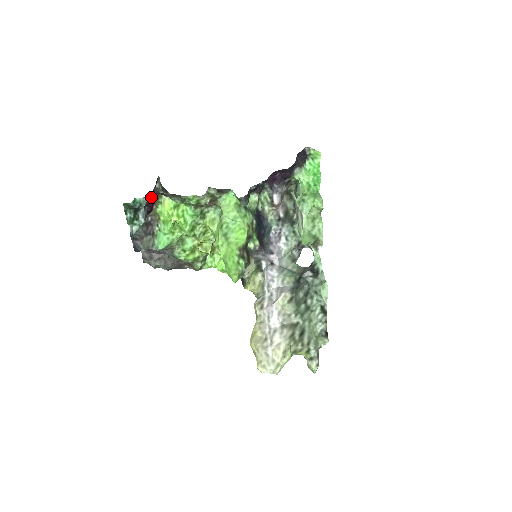
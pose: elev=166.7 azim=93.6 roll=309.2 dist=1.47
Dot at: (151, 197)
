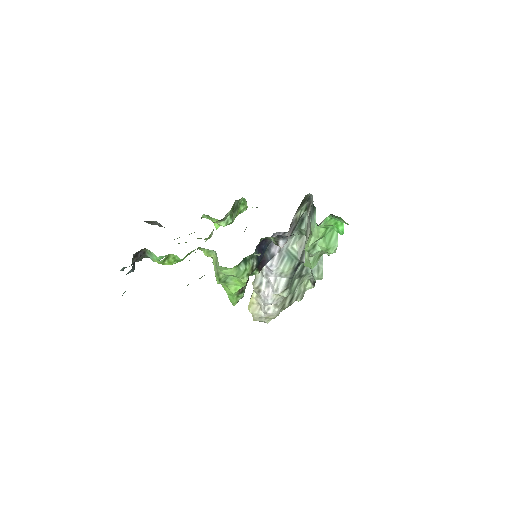
Dot at: occluded
